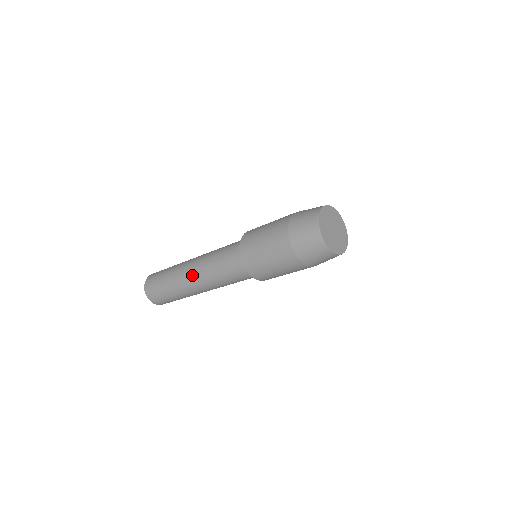
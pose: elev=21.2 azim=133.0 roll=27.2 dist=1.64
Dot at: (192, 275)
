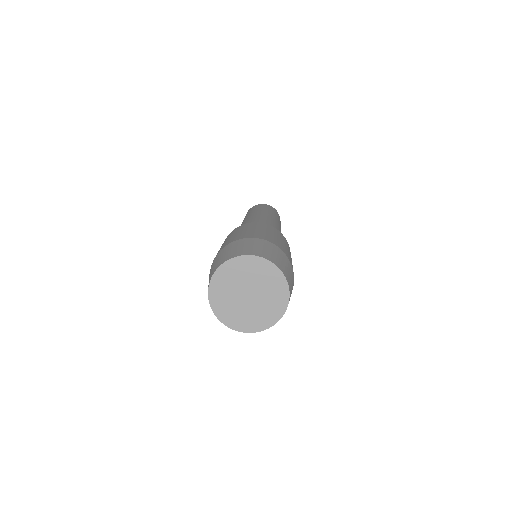
Dot at: (242, 223)
